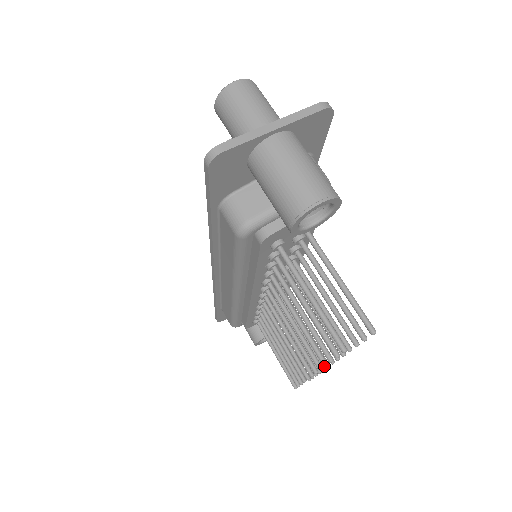
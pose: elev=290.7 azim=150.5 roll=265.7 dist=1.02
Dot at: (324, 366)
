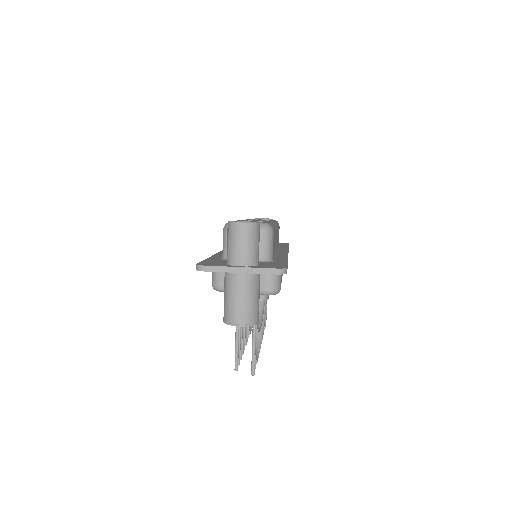
Dot at: occluded
